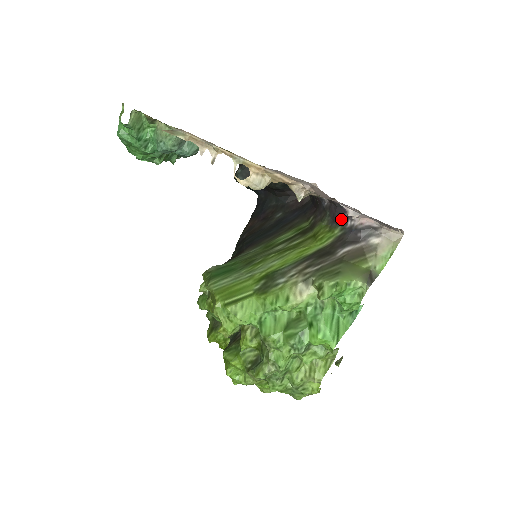
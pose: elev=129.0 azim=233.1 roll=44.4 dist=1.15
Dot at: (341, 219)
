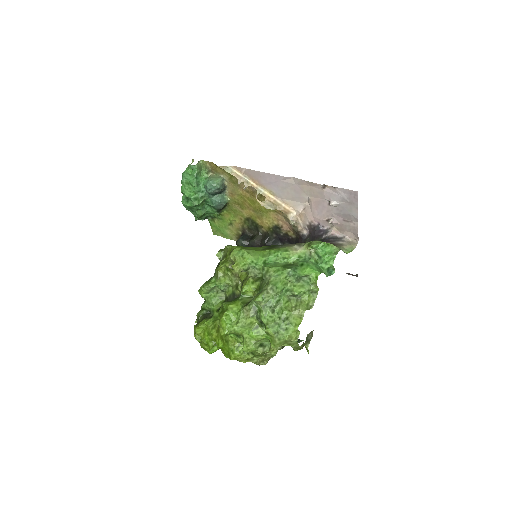
Dot at: (318, 236)
